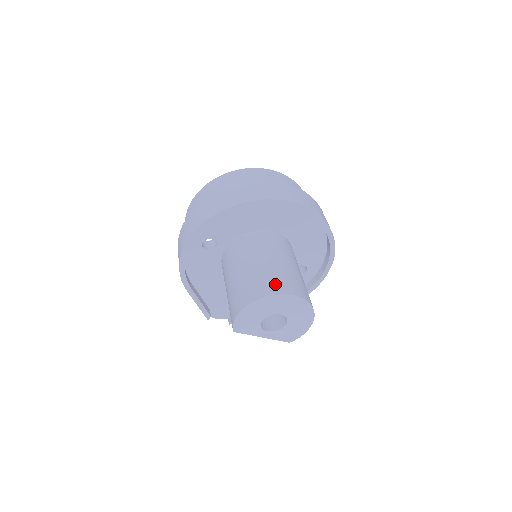
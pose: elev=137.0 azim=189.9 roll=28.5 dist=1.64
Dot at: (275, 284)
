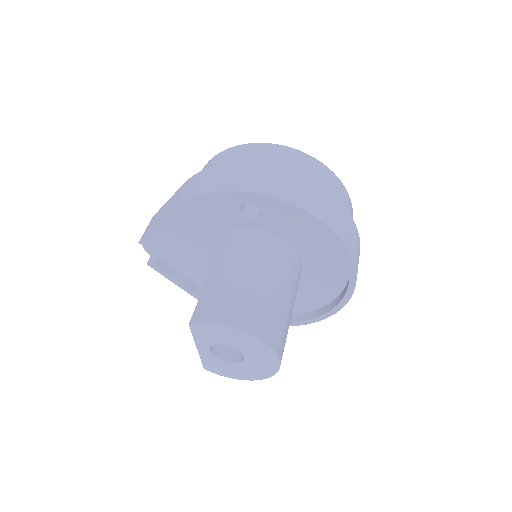
Dot at: (278, 335)
